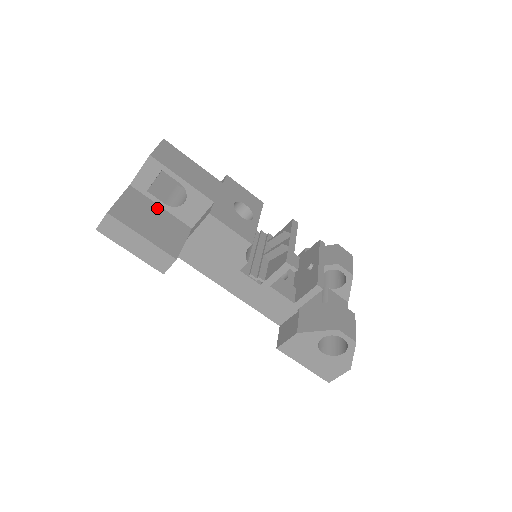
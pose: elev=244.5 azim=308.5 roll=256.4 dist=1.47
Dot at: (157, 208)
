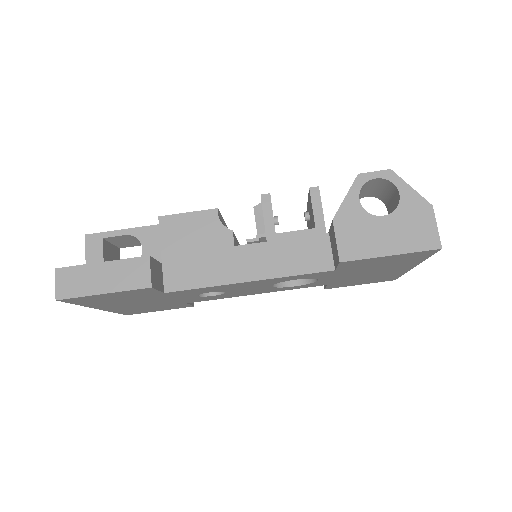
Dot at: occluded
